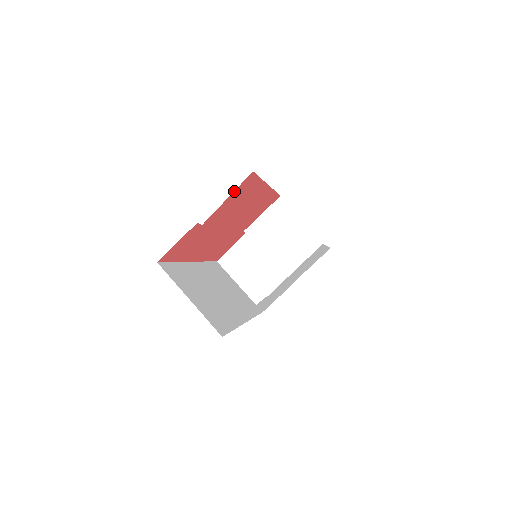
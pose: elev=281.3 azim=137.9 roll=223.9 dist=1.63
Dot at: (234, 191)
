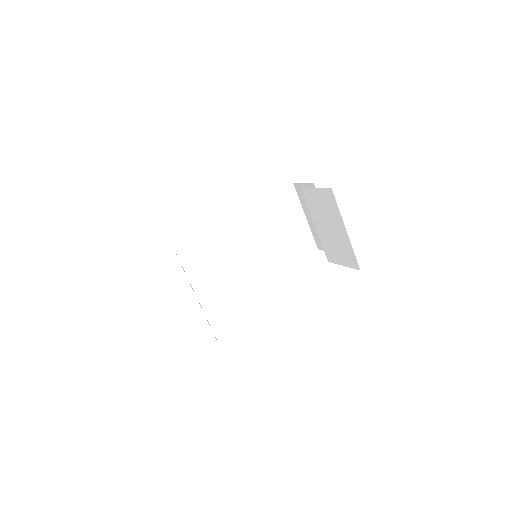
Dot at: occluded
